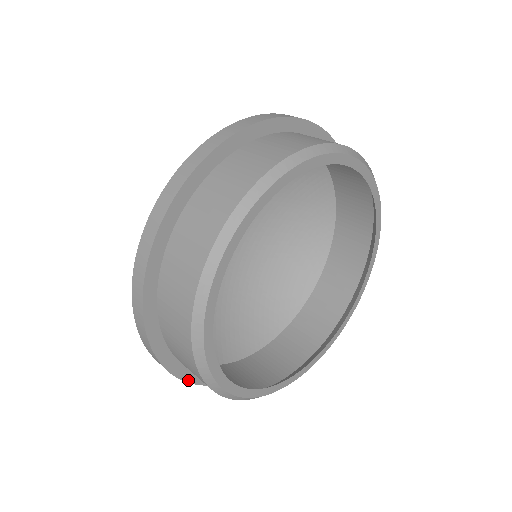
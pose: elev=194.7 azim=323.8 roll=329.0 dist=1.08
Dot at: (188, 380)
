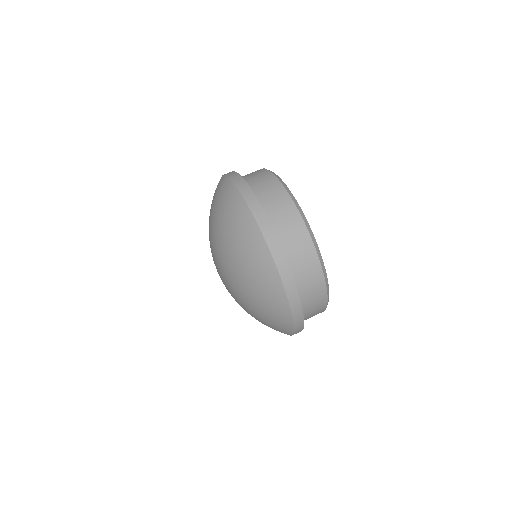
Dot at: occluded
